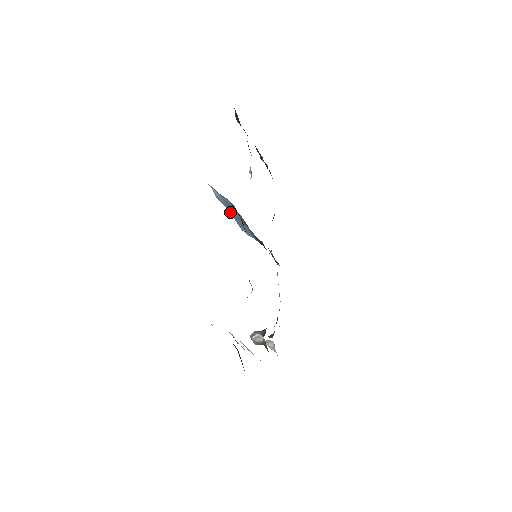
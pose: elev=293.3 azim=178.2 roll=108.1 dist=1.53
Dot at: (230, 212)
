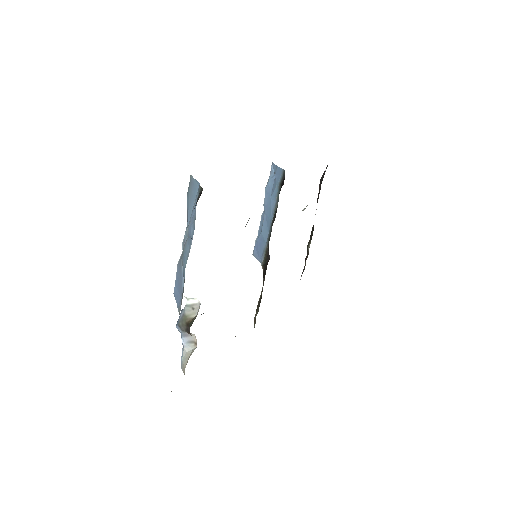
Dot at: (263, 215)
